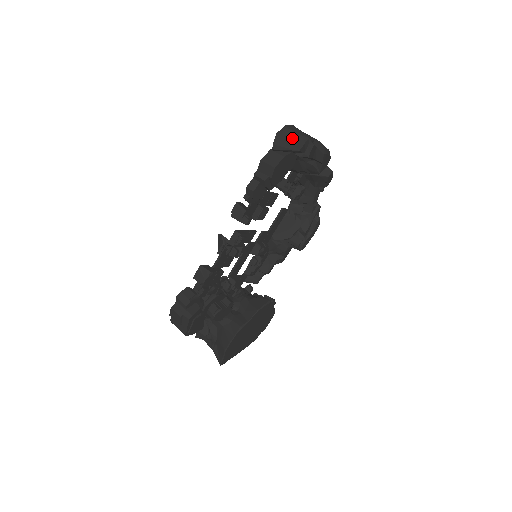
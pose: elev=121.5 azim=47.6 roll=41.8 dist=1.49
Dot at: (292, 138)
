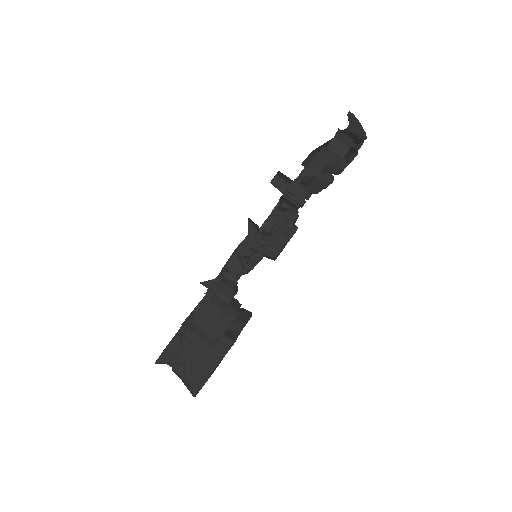
Dot at: (359, 124)
